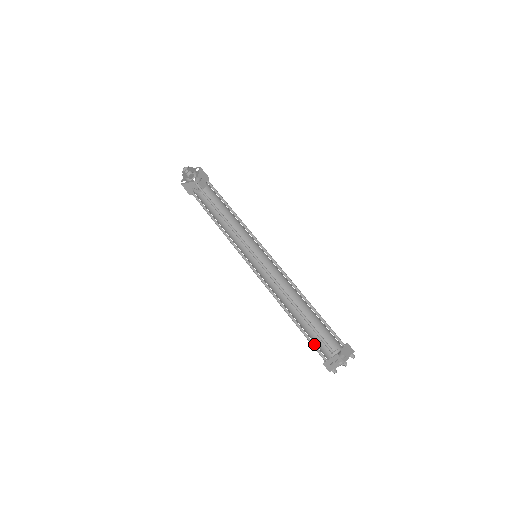
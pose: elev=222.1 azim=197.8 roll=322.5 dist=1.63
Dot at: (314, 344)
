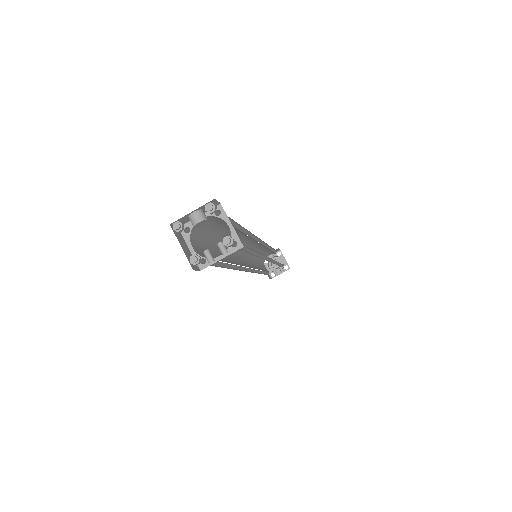
Dot at: occluded
